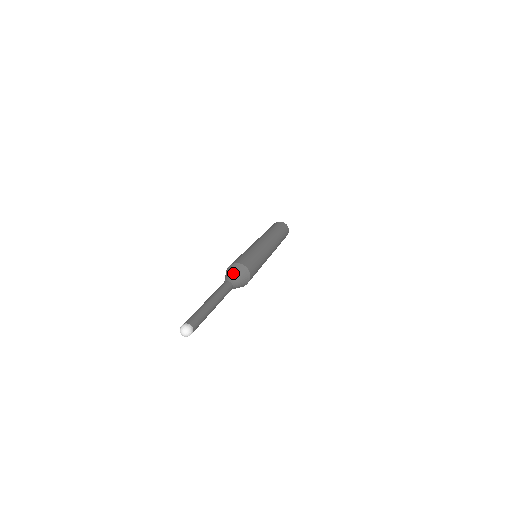
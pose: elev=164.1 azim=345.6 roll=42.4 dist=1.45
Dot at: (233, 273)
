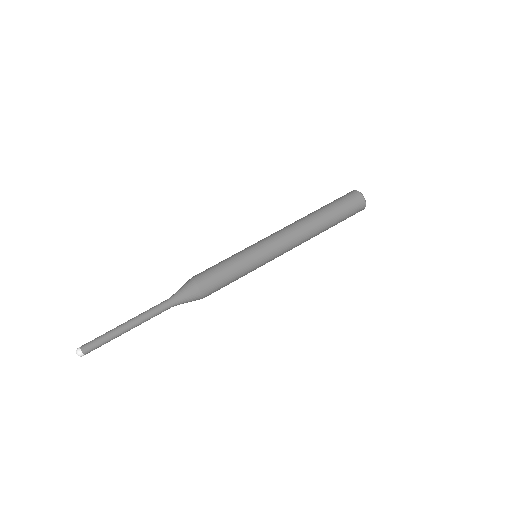
Dot at: (182, 295)
